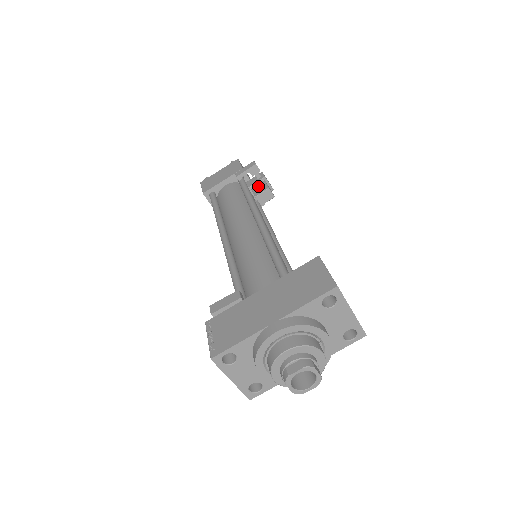
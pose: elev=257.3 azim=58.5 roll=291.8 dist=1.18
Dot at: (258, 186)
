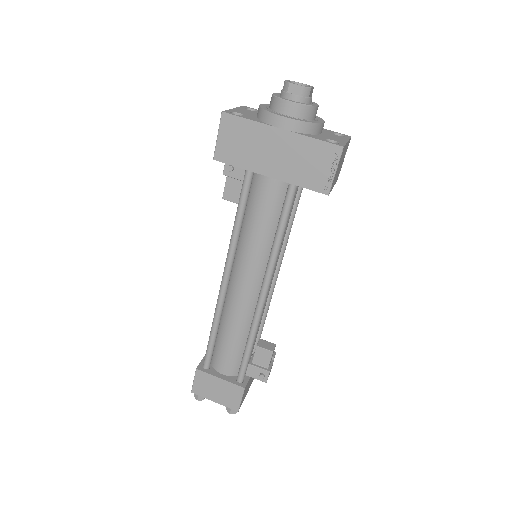
Dot at: occluded
